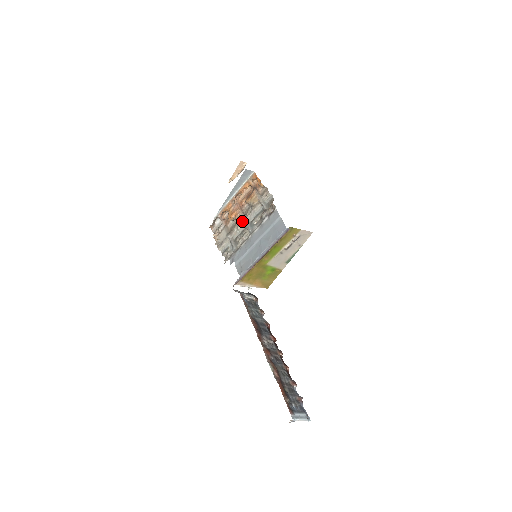
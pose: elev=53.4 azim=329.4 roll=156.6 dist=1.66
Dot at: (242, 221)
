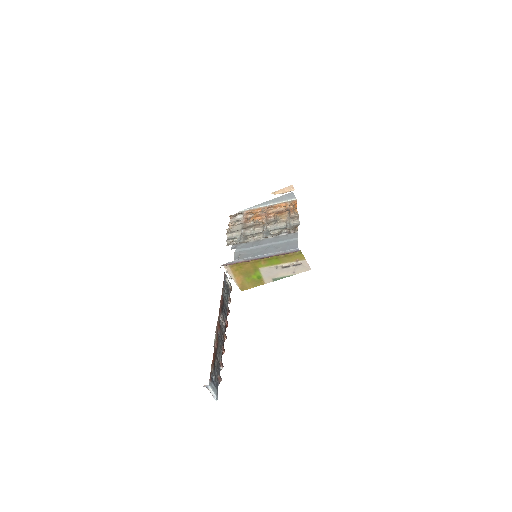
Dot at: (262, 226)
